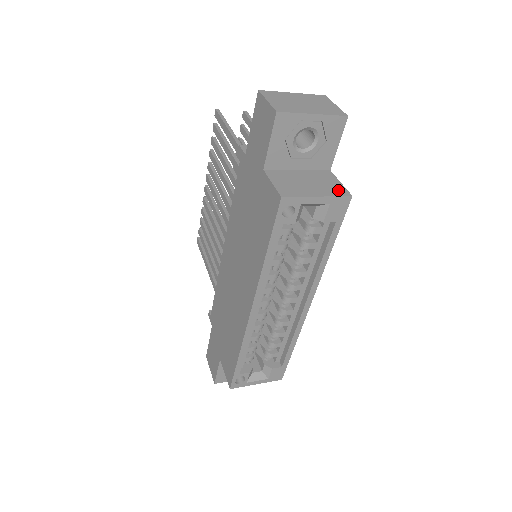
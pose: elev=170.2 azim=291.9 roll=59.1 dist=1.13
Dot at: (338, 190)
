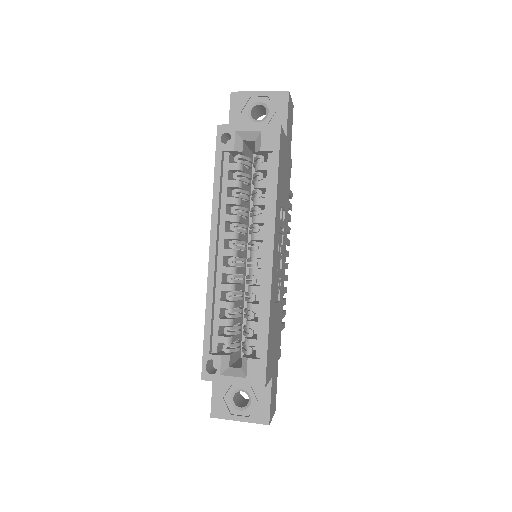
Dot at: occluded
